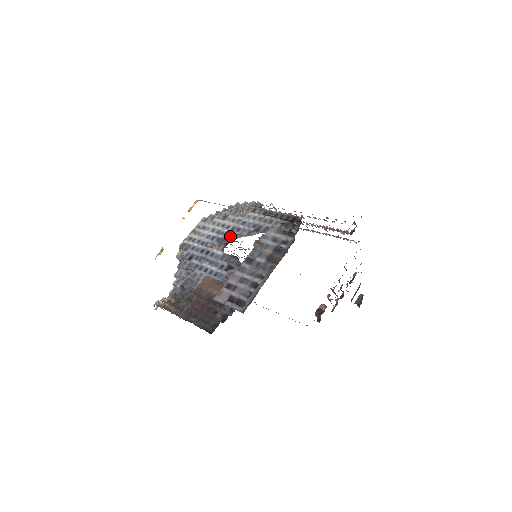
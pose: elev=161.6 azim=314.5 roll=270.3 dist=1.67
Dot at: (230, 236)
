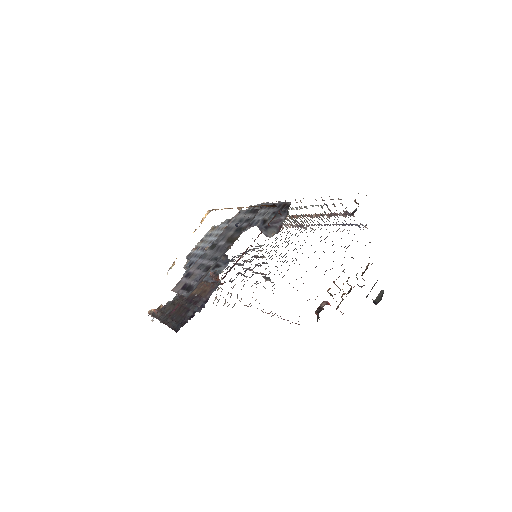
Dot at: occluded
